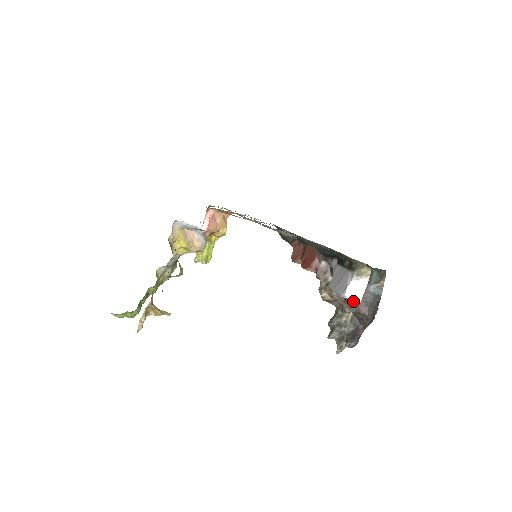
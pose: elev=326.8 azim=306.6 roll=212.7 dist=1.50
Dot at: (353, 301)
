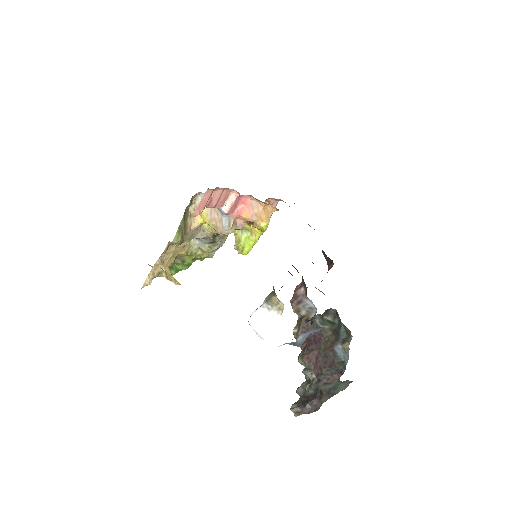
Dot at: (311, 352)
